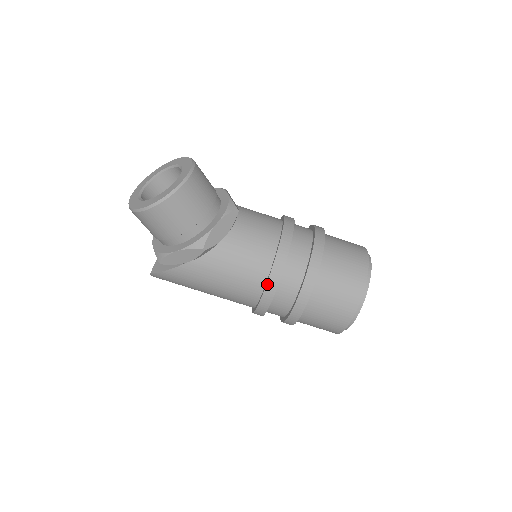
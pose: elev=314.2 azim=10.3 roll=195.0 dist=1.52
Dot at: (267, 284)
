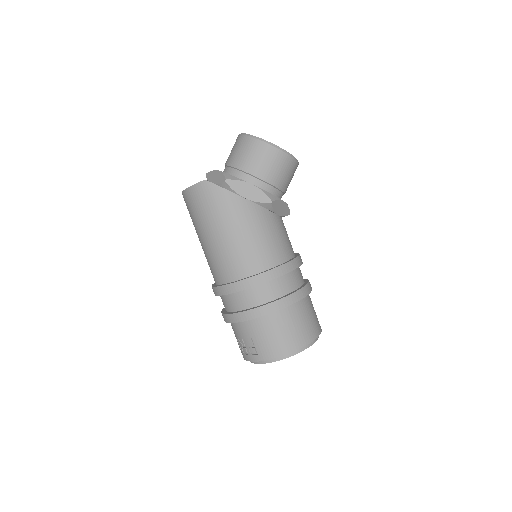
Dot at: (279, 267)
